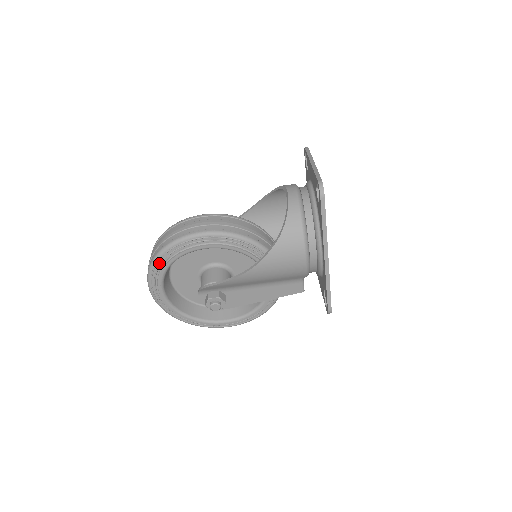
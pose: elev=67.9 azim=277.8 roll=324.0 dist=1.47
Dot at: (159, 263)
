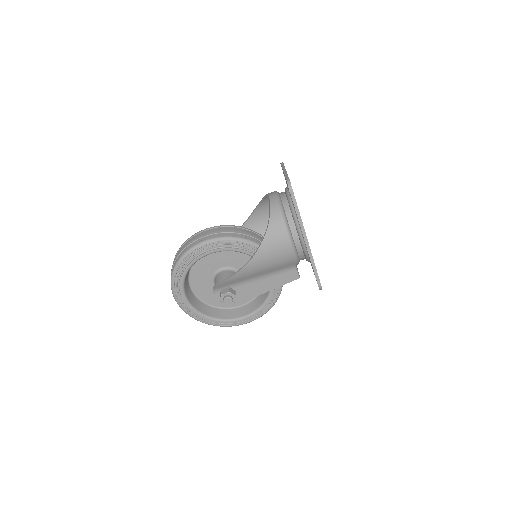
Dot at: (178, 272)
